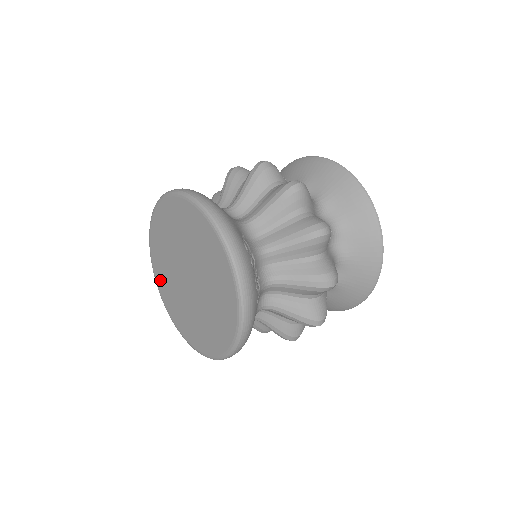
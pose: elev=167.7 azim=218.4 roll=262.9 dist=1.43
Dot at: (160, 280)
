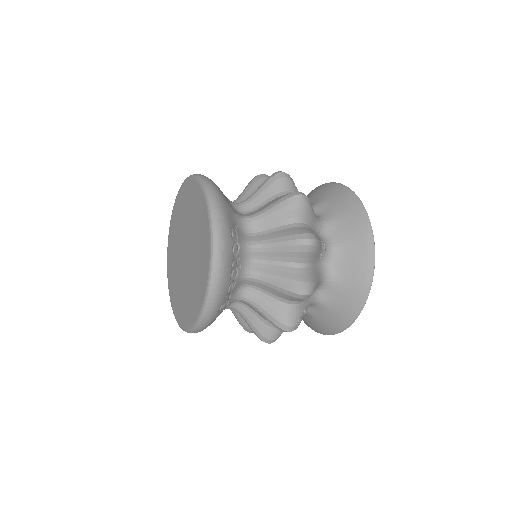
Dot at: (170, 254)
